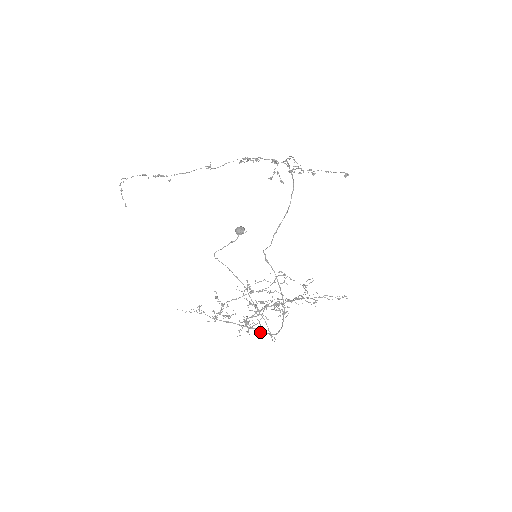
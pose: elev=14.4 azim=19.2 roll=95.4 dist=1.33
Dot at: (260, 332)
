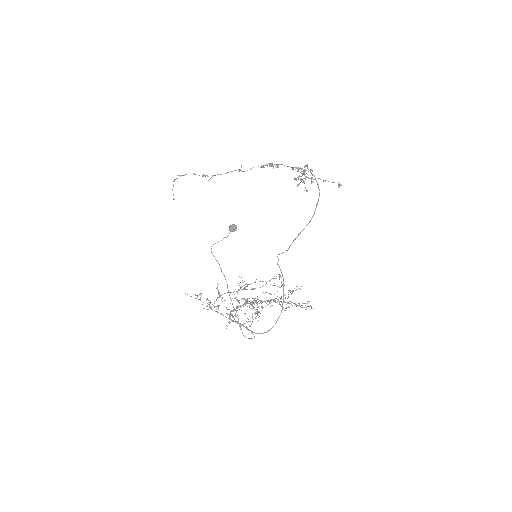
Dot at: occluded
